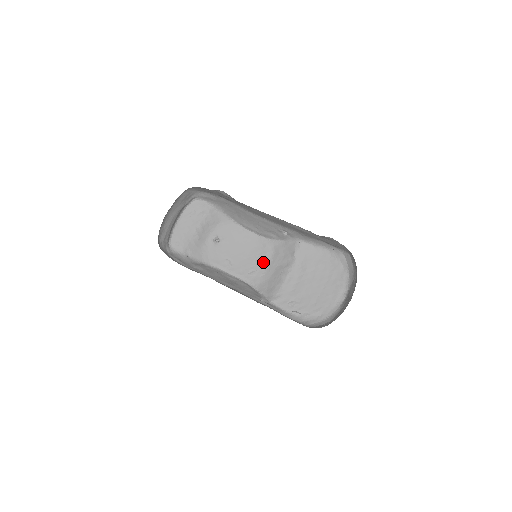
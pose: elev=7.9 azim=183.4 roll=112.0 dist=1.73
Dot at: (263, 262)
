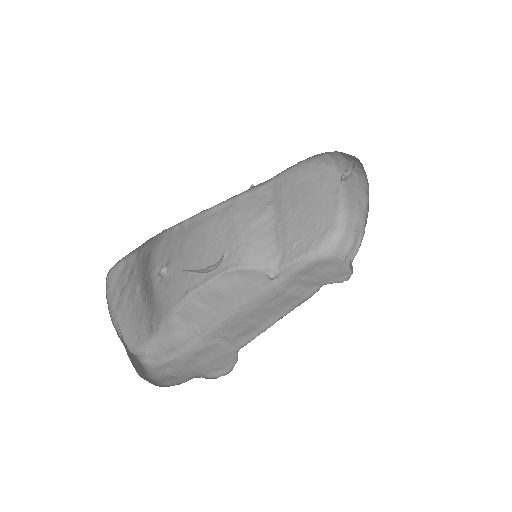
Dot at: (229, 234)
